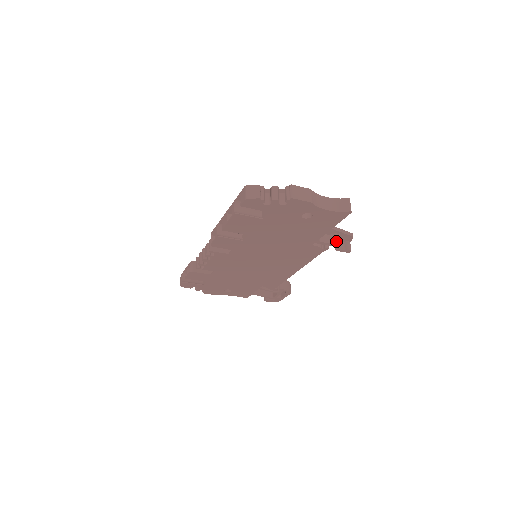
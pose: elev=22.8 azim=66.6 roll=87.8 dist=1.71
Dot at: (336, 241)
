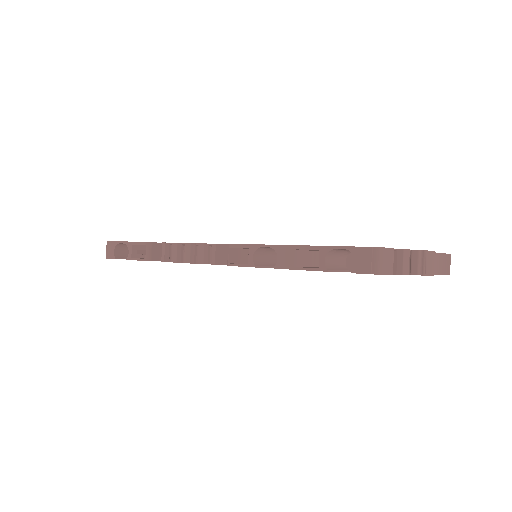
Dot at: occluded
